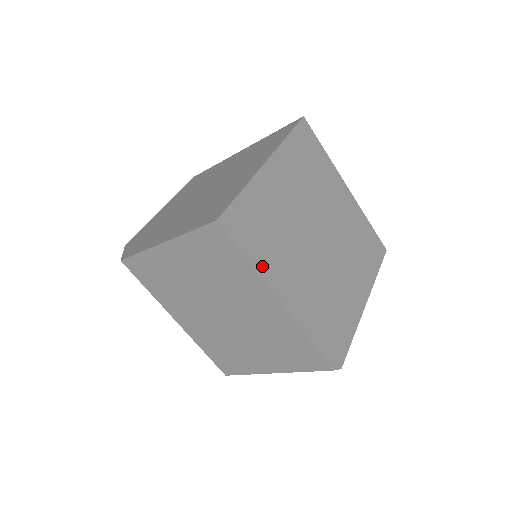
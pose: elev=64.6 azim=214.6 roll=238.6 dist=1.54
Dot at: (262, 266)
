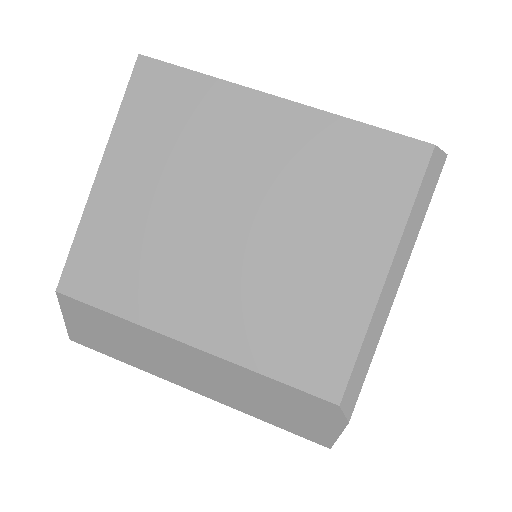
Dot at: occluded
